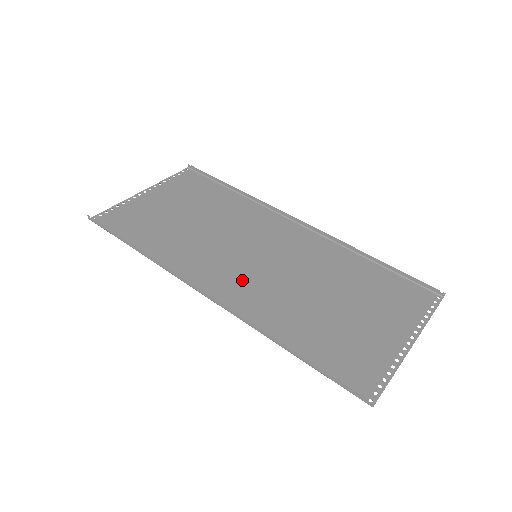
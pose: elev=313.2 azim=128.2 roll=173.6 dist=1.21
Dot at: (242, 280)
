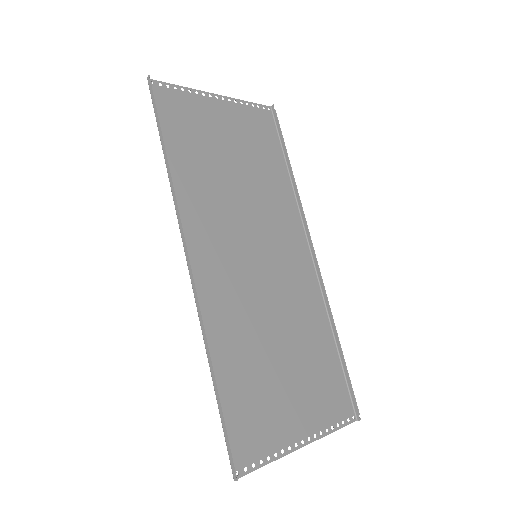
Dot at: (228, 271)
